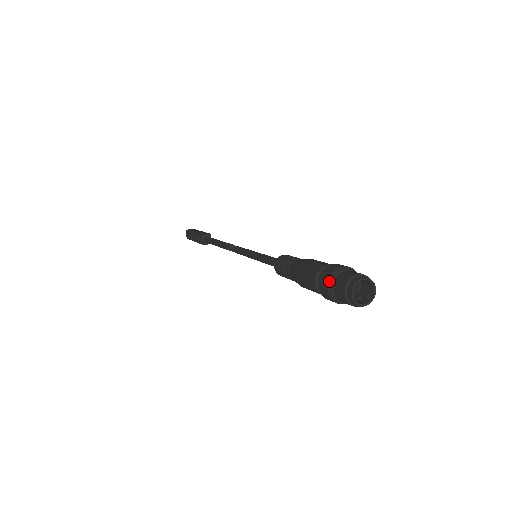
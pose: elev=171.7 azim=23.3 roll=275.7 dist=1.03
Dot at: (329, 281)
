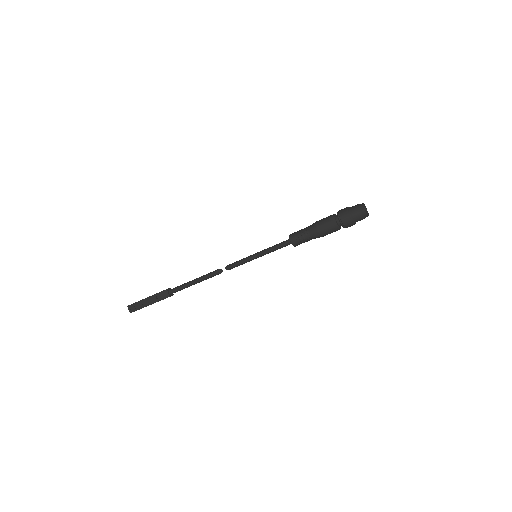
Dot at: (348, 213)
